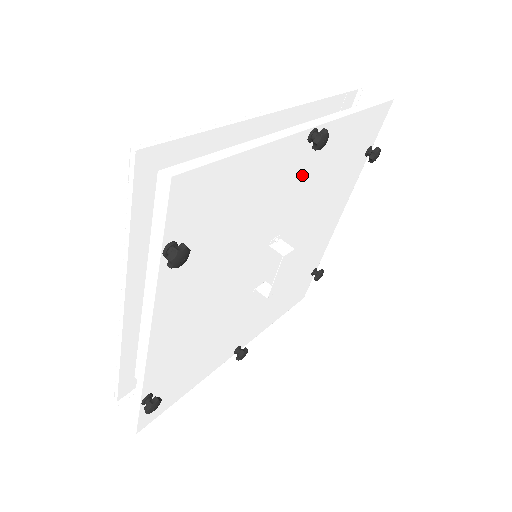
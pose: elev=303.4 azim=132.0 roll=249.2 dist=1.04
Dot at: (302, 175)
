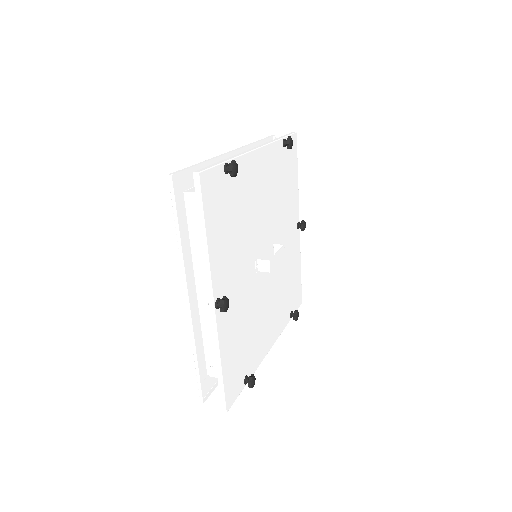
Dot at: (290, 238)
